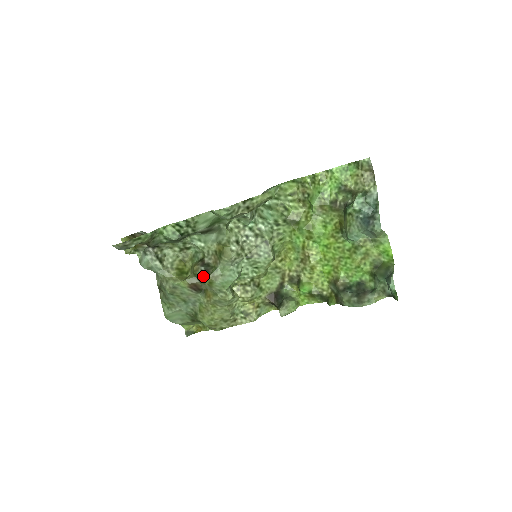
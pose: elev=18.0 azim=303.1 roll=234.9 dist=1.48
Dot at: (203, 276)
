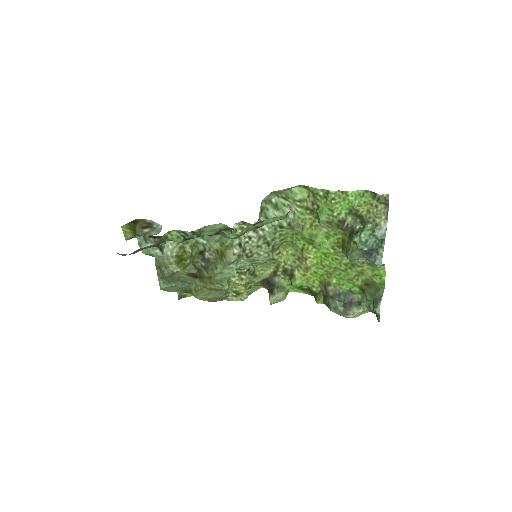
Dot at: (203, 270)
